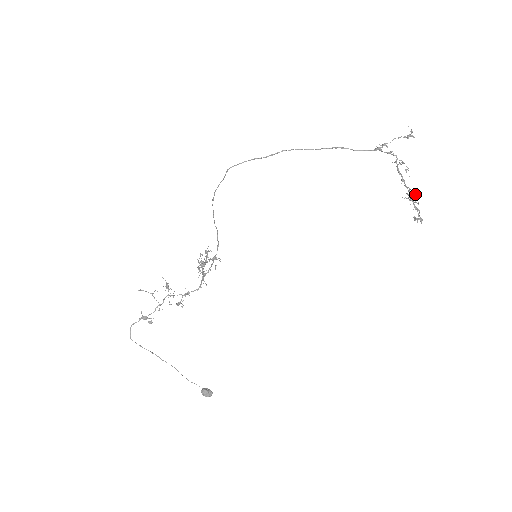
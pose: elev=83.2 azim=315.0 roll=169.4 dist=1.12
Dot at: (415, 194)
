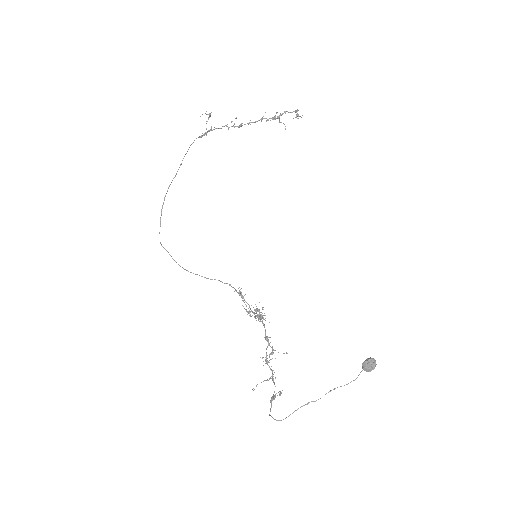
Dot at: occluded
